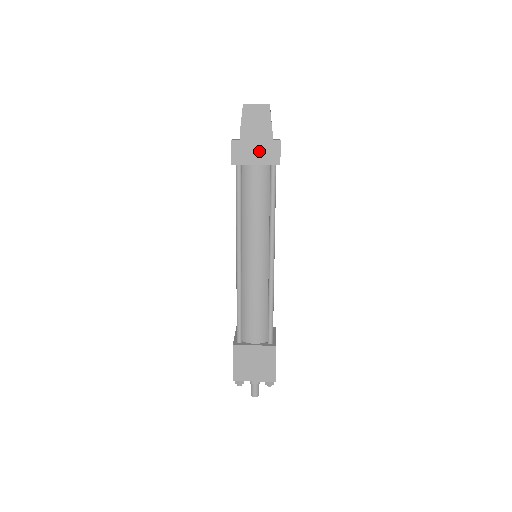
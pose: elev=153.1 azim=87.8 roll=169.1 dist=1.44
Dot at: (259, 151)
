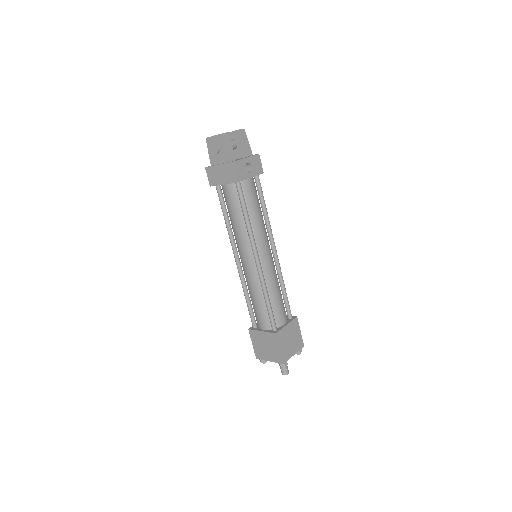
Dot at: (222, 173)
